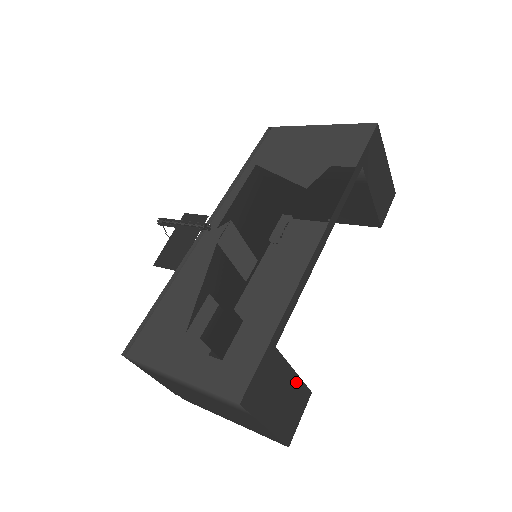
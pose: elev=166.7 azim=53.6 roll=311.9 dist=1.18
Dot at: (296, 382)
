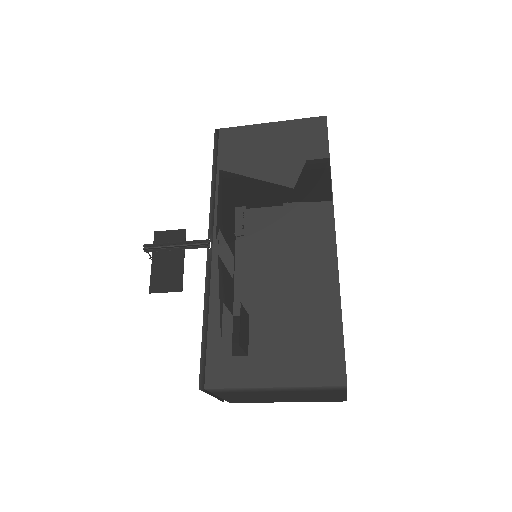
Dot at: occluded
